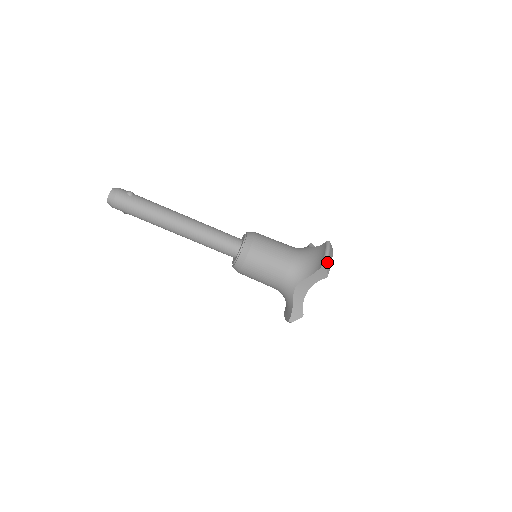
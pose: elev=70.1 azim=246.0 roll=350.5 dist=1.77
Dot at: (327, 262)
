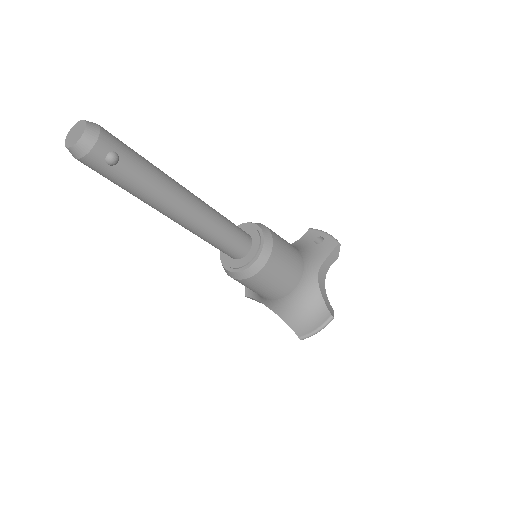
Dot at: (308, 337)
